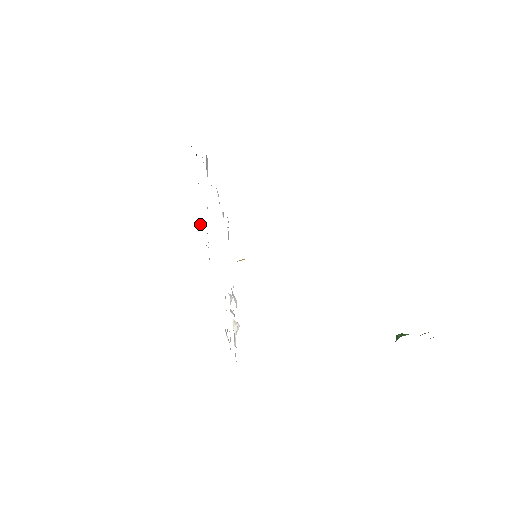
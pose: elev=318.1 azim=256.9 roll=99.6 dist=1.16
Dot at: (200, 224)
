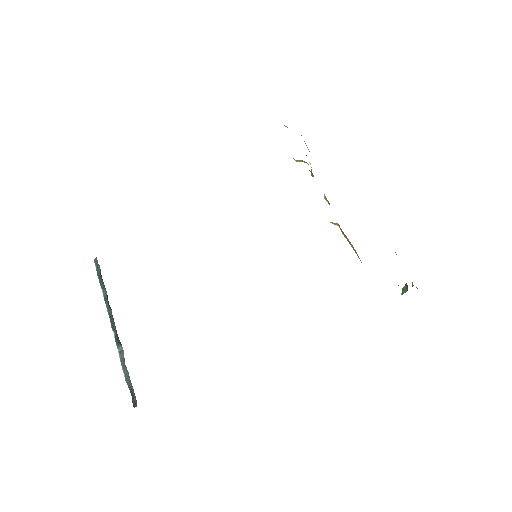
Dot at: (123, 359)
